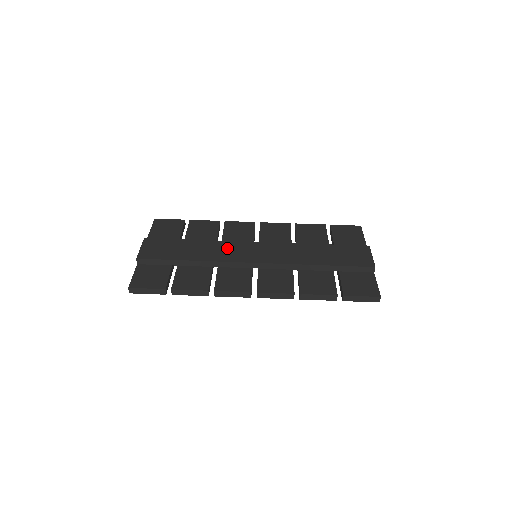
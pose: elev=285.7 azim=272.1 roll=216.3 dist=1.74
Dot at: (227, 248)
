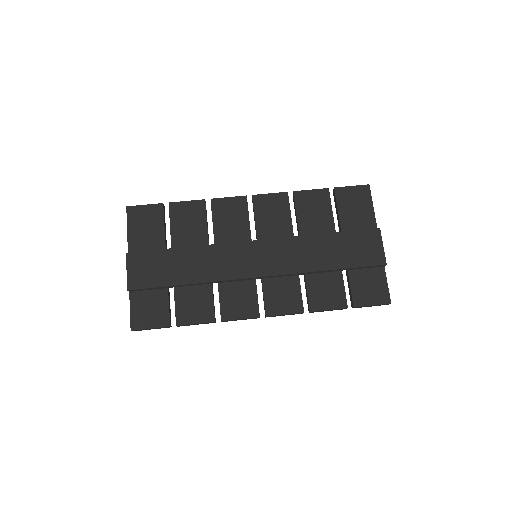
Dot at: (224, 257)
